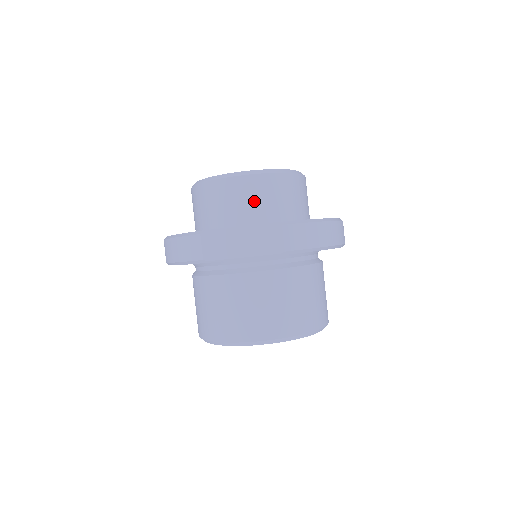
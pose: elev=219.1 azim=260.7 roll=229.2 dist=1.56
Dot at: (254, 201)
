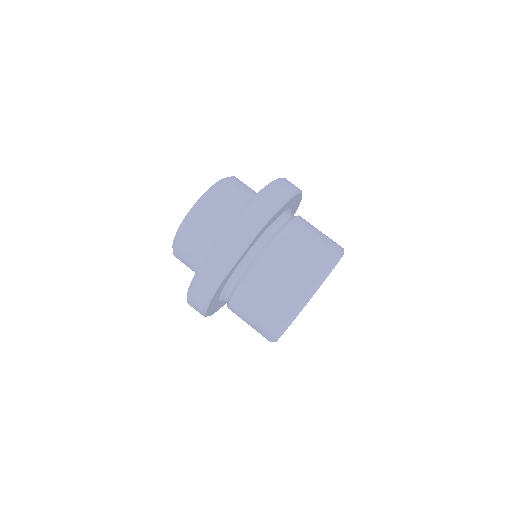
Dot at: (215, 218)
